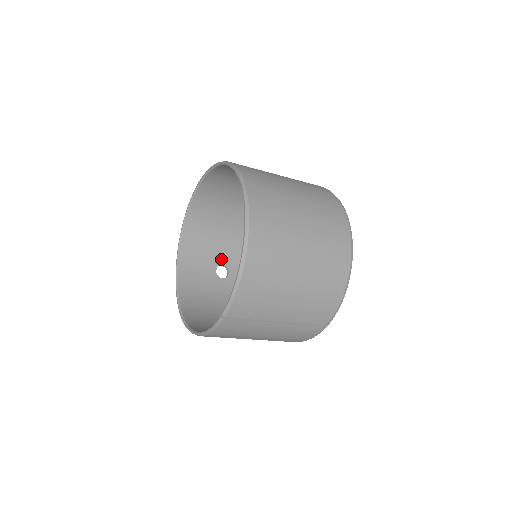
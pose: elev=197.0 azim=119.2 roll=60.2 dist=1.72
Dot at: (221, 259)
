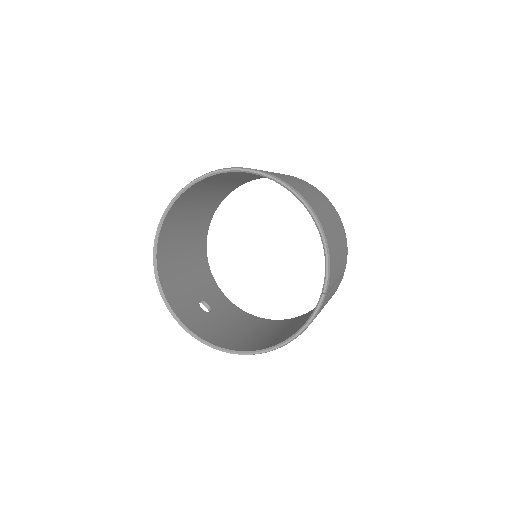
Dot at: (195, 296)
